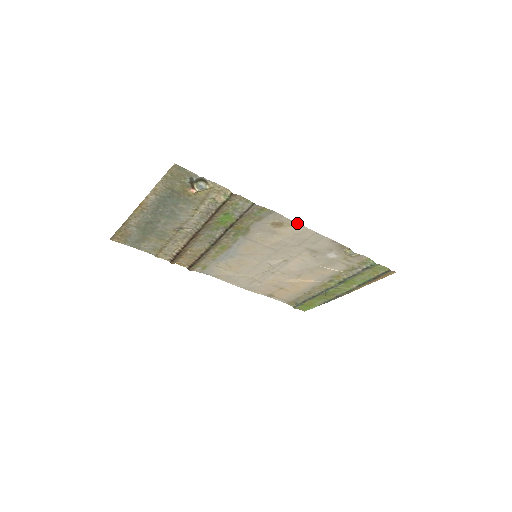
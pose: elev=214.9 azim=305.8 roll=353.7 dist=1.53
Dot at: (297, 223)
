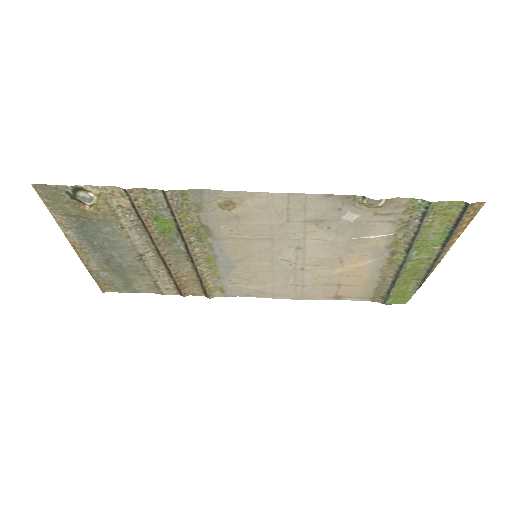
Dot at: (247, 192)
